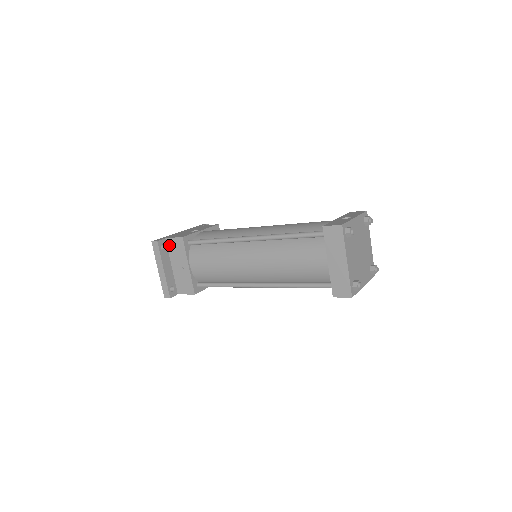
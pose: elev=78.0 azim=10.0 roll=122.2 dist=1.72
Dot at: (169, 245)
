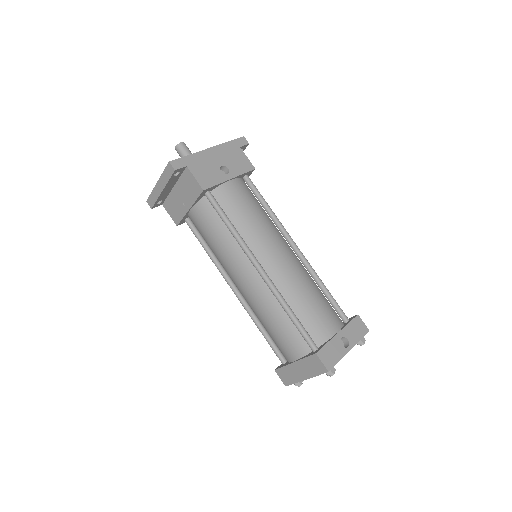
Dot at: (185, 174)
